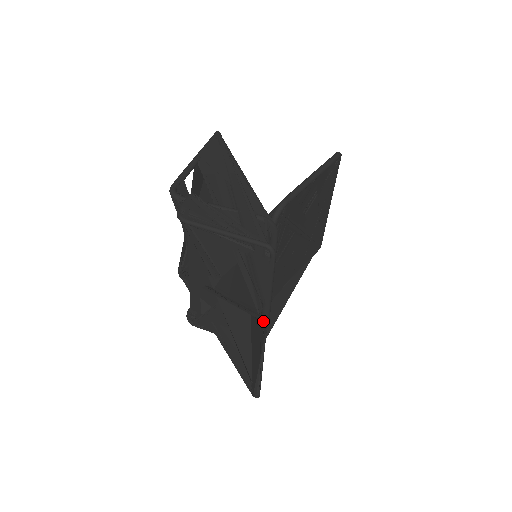
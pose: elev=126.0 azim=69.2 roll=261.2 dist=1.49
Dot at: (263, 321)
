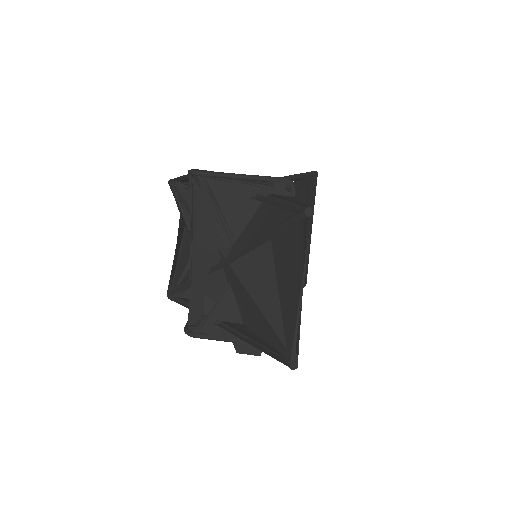
Dot at: (307, 214)
